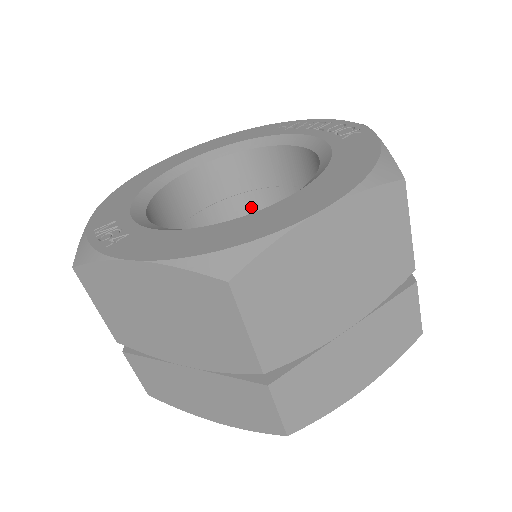
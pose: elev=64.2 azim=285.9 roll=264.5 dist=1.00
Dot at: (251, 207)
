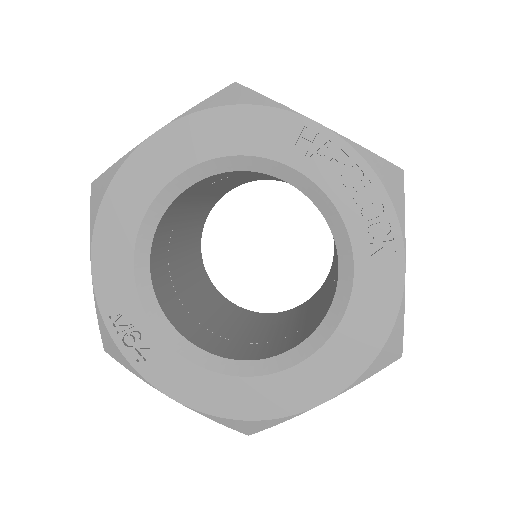
Dot at: (252, 175)
